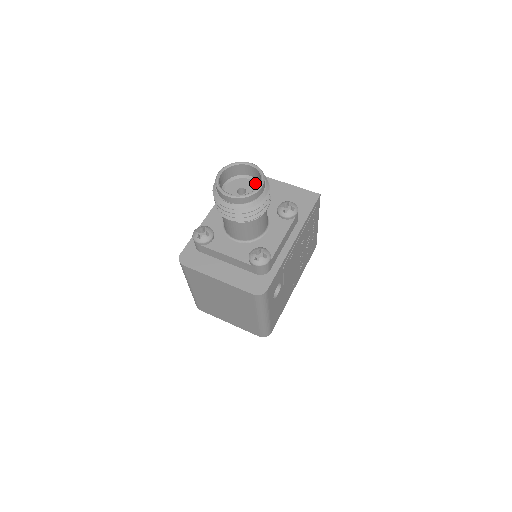
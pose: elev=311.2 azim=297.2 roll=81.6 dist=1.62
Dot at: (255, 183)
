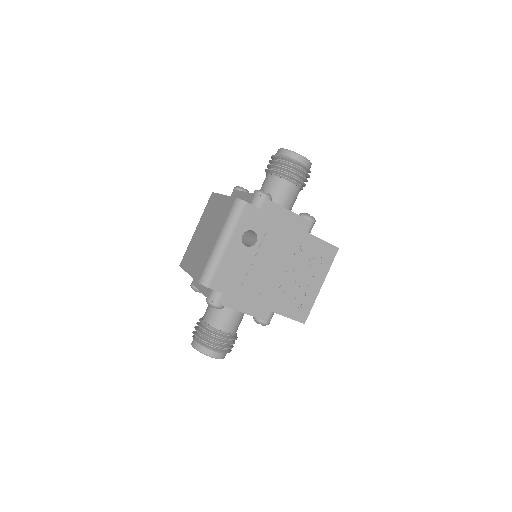
Dot at: occluded
